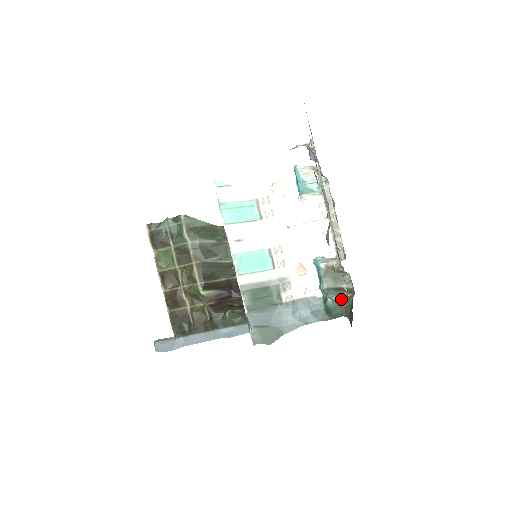
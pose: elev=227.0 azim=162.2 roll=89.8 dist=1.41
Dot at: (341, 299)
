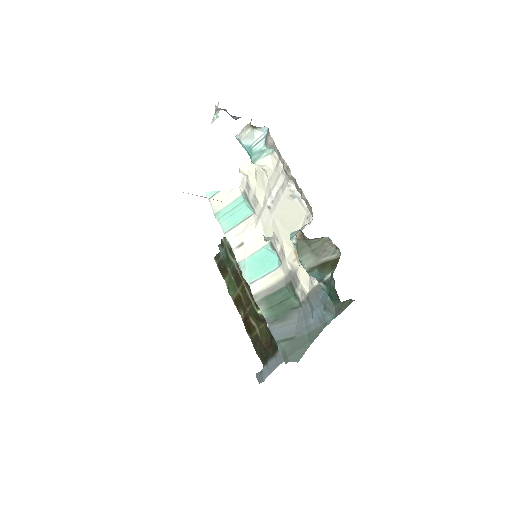
Dot at: (330, 278)
